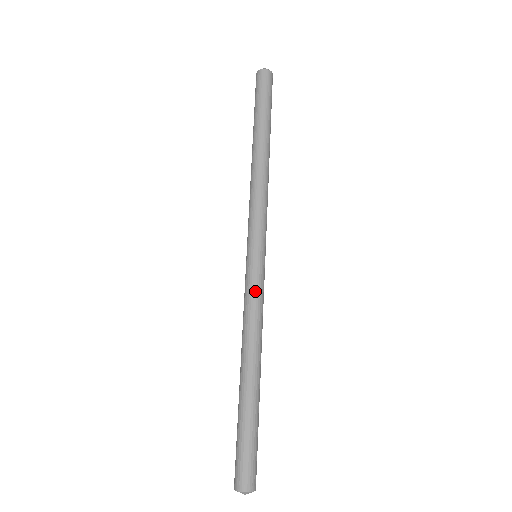
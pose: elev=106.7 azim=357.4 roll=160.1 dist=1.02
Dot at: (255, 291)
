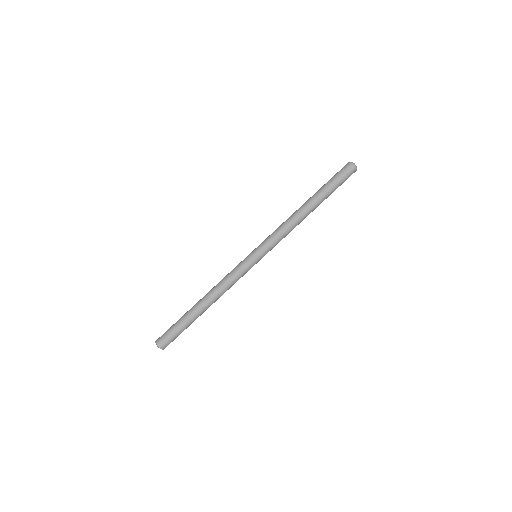
Dot at: (242, 275)
